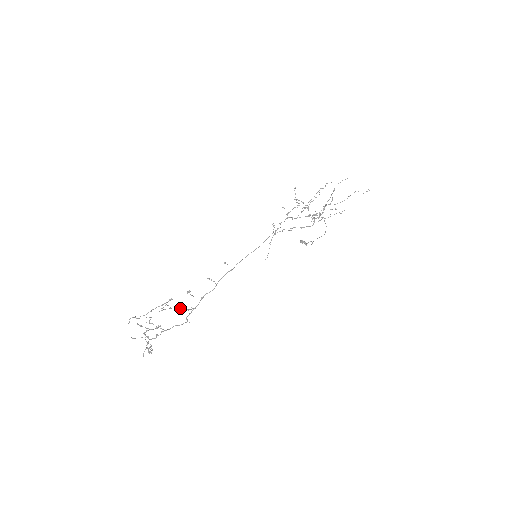
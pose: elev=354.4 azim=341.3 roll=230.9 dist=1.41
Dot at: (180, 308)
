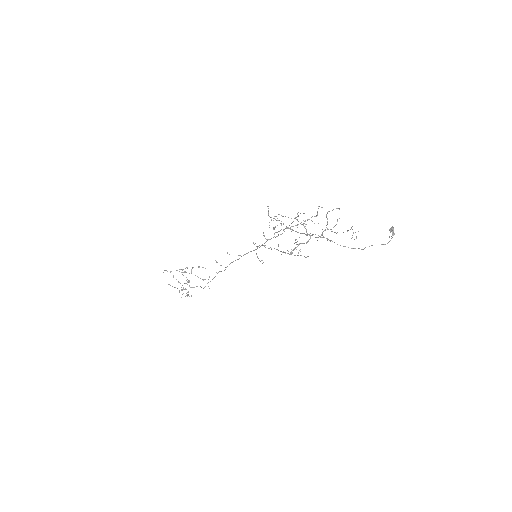
Dot at: (197, 276)
